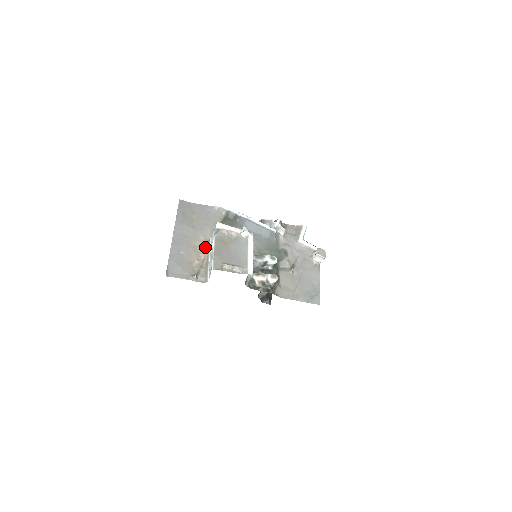
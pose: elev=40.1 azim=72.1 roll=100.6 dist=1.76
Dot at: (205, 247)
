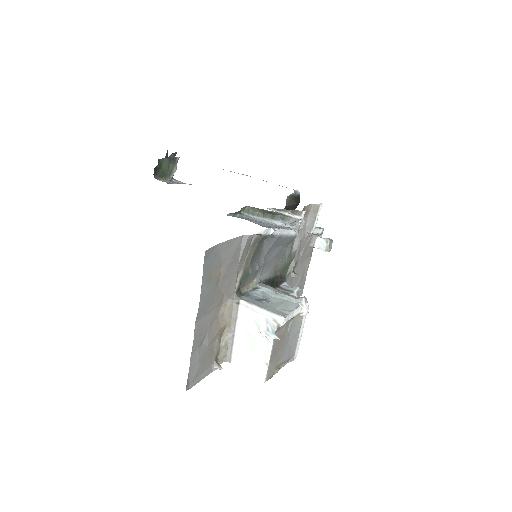
Dot at: (230, 314)
